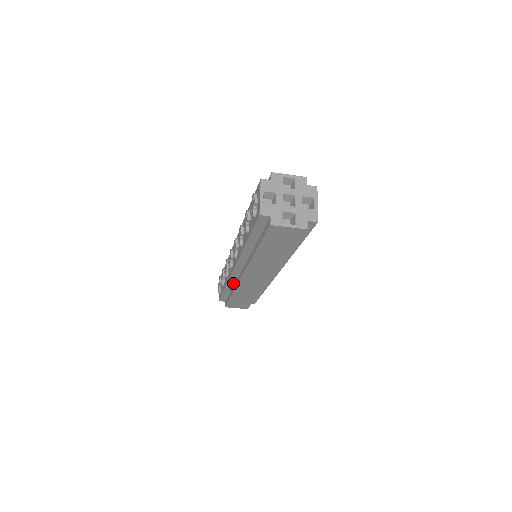
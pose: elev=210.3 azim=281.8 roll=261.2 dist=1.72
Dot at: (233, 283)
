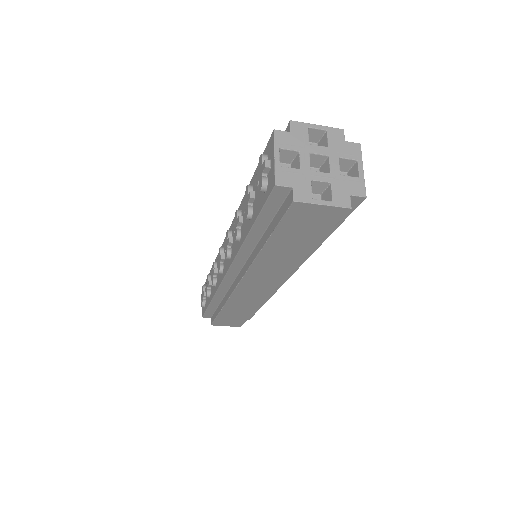
Dot at: (223, 294)
